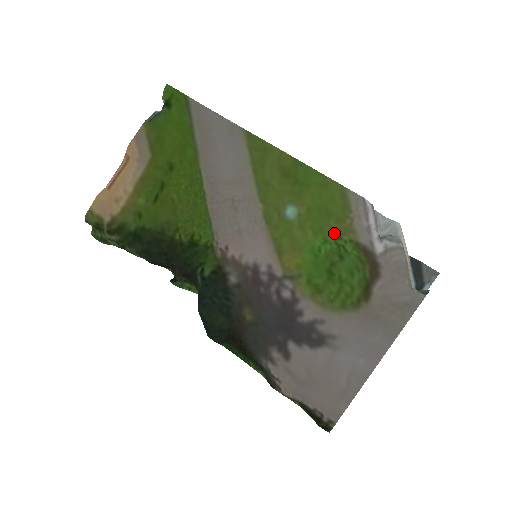
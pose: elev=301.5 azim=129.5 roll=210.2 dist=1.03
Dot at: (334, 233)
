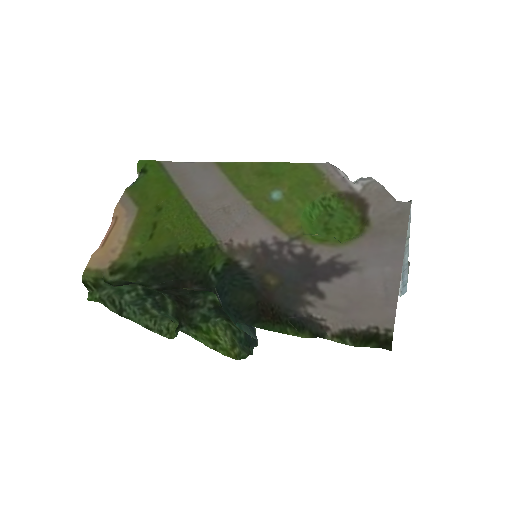
Dot at: (318, 195)
